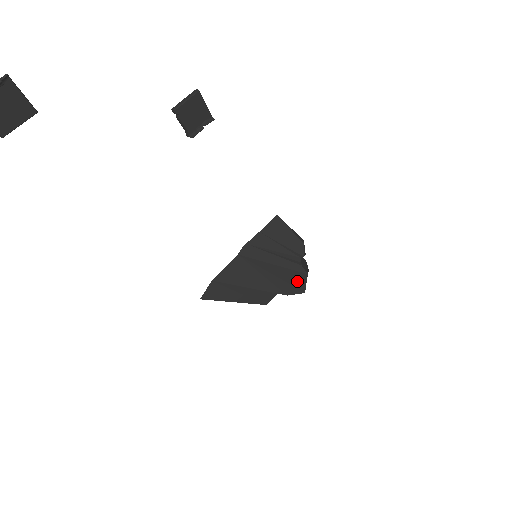
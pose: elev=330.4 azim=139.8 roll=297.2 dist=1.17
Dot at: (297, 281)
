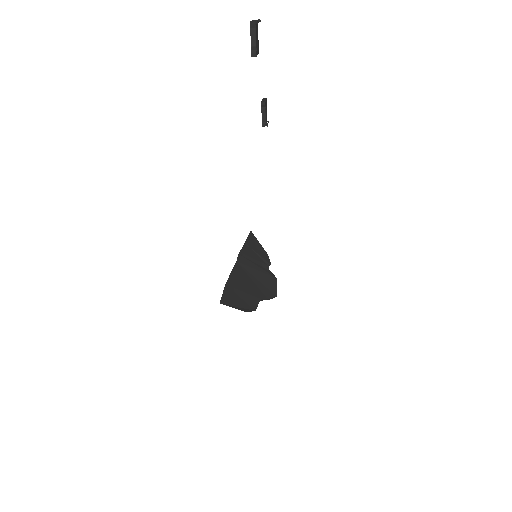
Dot at: (271, 285)
